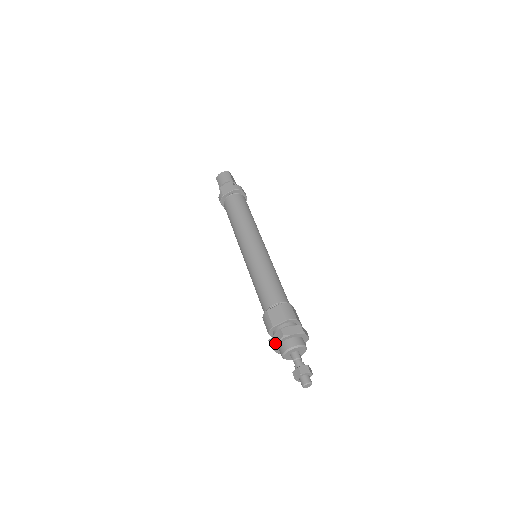
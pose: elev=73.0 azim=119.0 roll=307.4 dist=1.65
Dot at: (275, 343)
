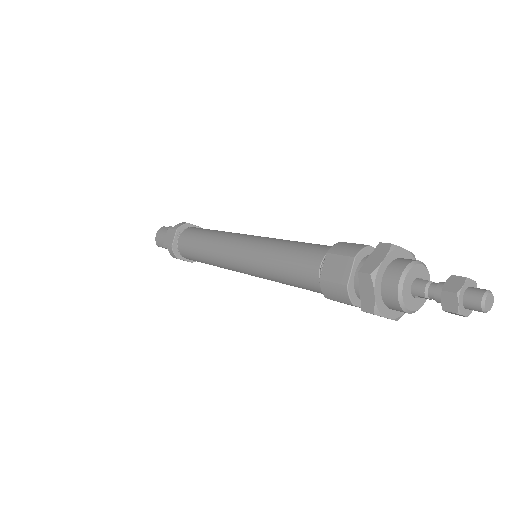
Dot at: (372, 300)
